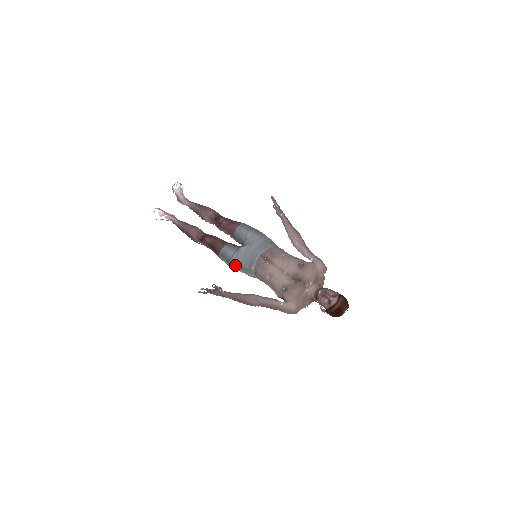
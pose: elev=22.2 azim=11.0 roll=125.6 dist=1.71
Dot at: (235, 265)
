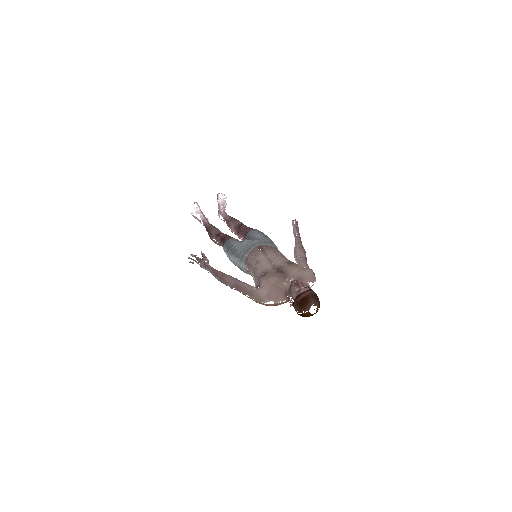
Dot at: (232, 253)
